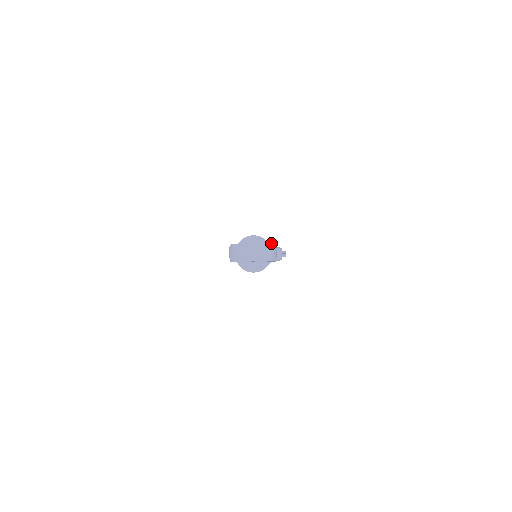
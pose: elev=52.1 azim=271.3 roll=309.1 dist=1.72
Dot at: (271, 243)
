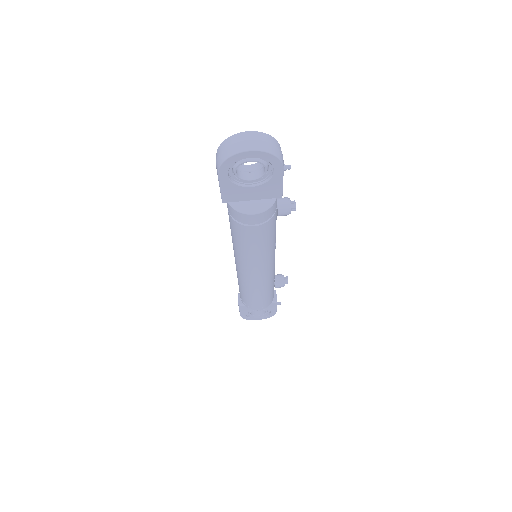
Dot at: (274, 138)
